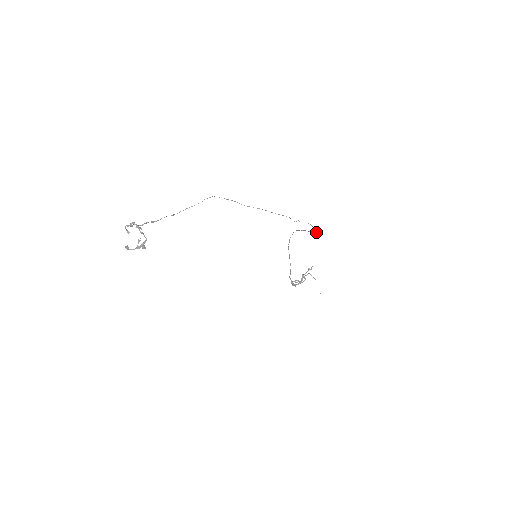
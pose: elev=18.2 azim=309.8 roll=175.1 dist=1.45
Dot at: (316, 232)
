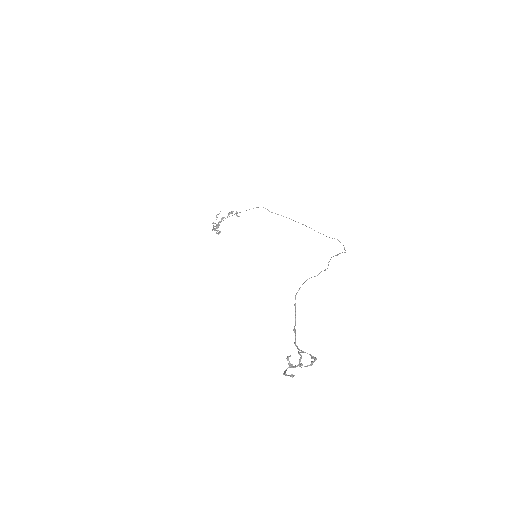
Dot at: occluded
